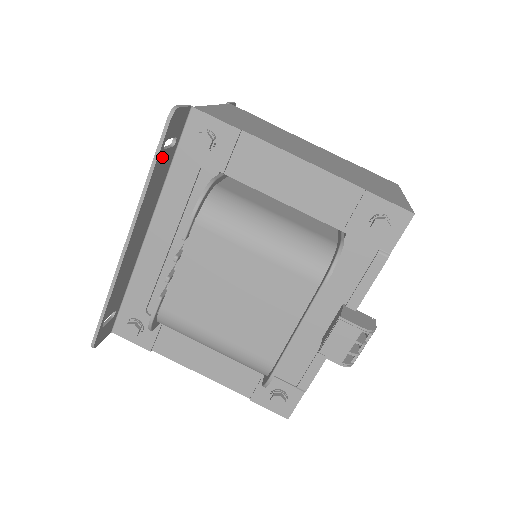
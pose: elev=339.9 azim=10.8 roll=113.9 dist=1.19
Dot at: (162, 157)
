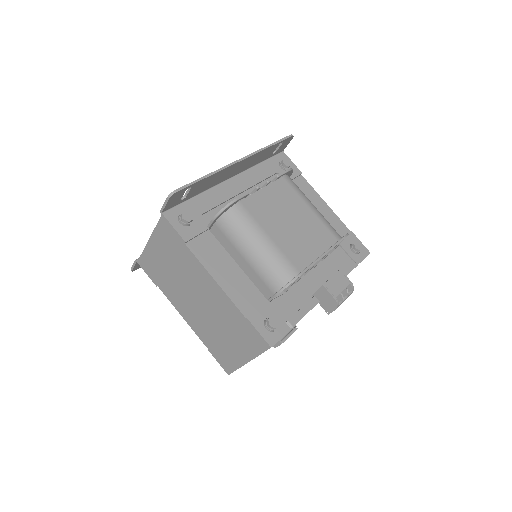
Dot at: (275, 147)
